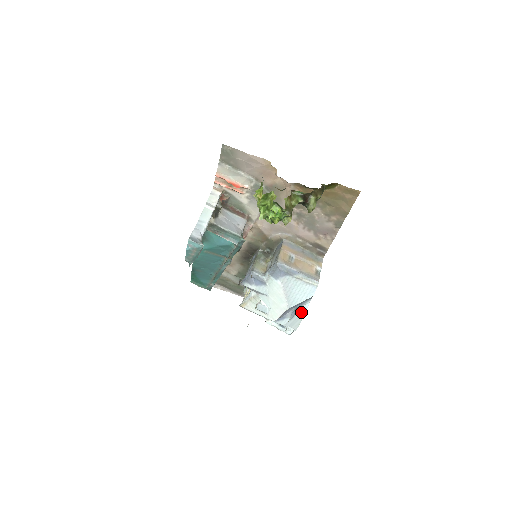
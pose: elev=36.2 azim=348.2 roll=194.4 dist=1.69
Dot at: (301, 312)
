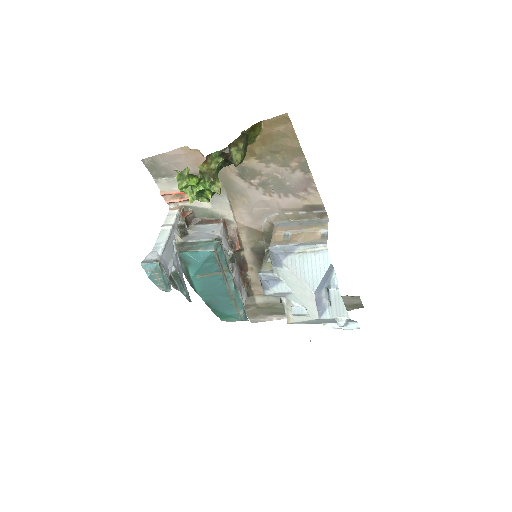
Dot at: (332, 290)
